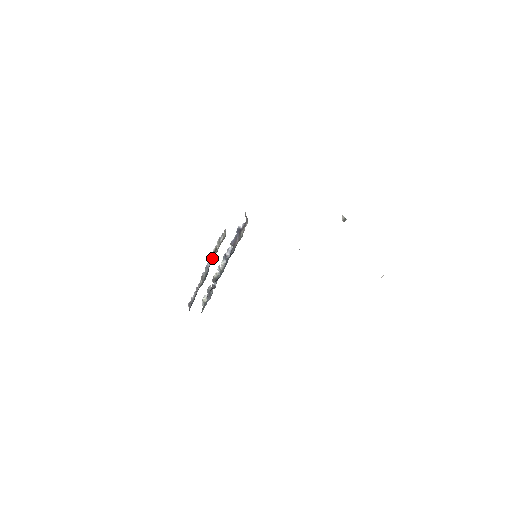
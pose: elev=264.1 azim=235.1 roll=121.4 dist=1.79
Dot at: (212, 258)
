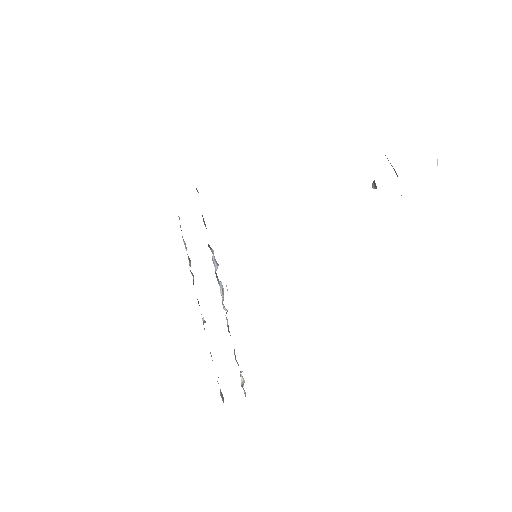
Dot at: (193, 278)
